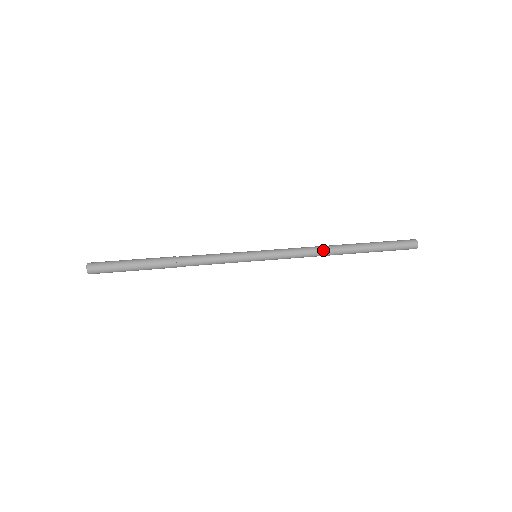
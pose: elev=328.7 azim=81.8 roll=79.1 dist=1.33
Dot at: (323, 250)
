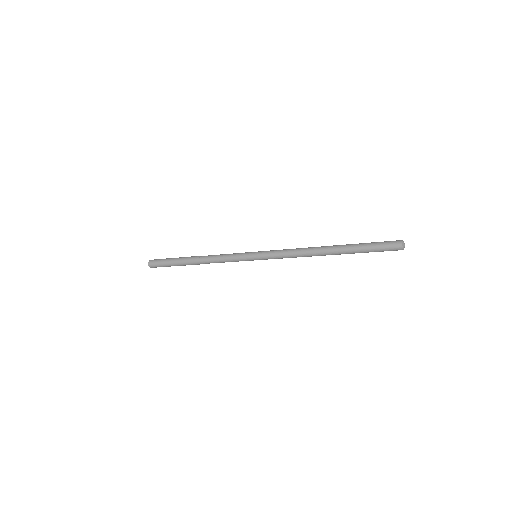
Dot at: (308, 252)
